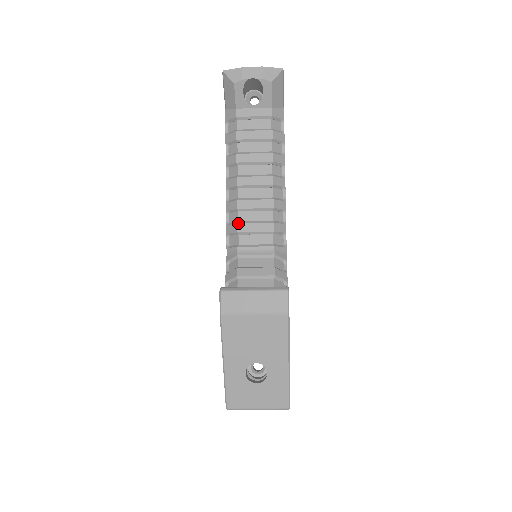
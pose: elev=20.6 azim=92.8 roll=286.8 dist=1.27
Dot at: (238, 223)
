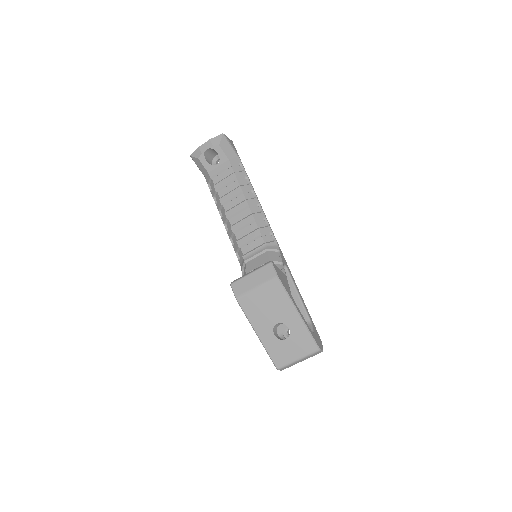
Dot at: (237, 241)
